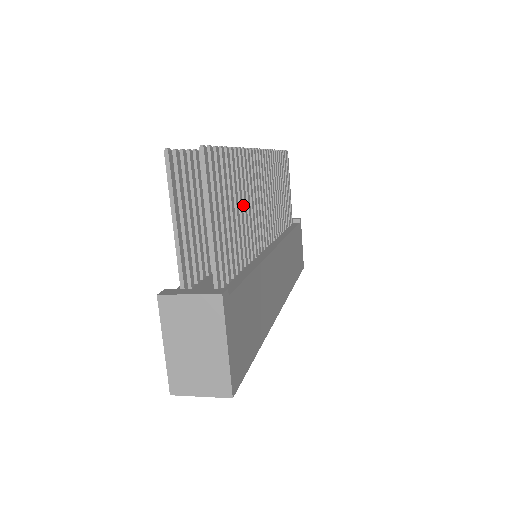
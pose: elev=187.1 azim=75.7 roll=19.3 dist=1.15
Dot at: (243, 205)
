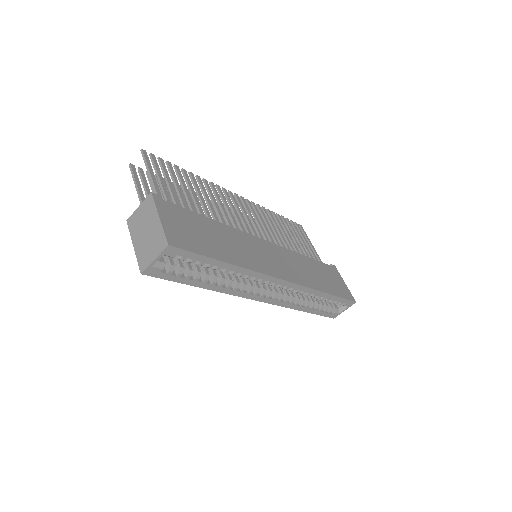
Dot at: (206, 200)
